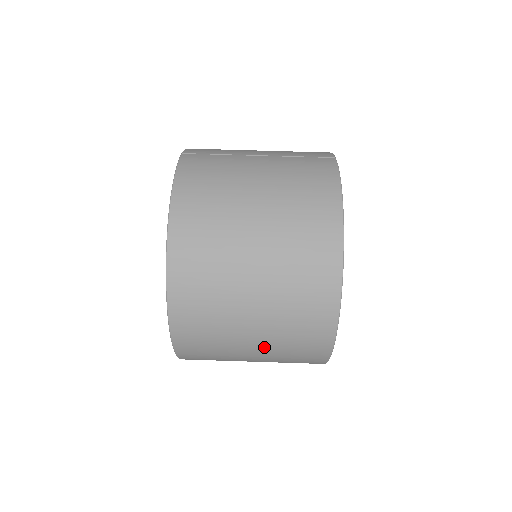
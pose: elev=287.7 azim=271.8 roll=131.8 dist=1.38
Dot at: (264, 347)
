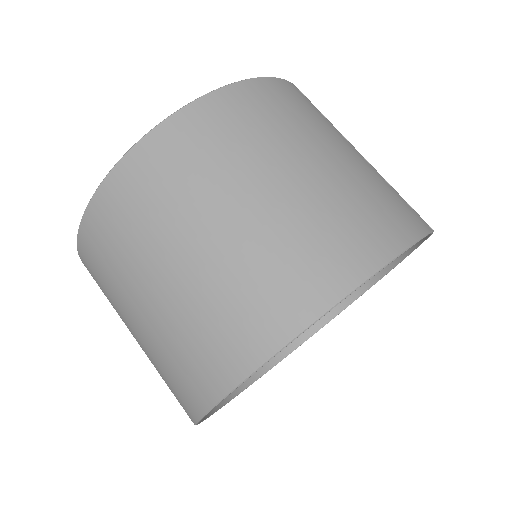
Dot at: (154, 319)
